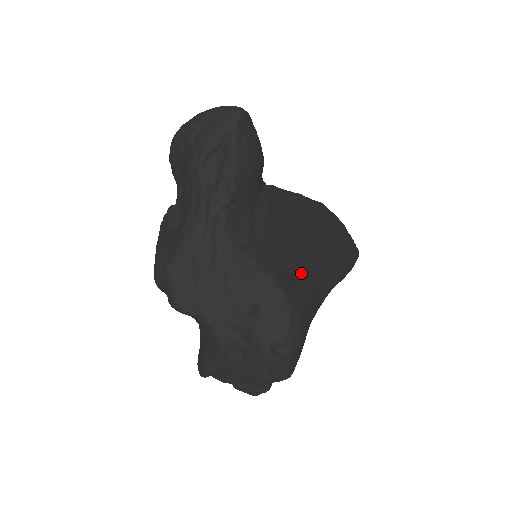
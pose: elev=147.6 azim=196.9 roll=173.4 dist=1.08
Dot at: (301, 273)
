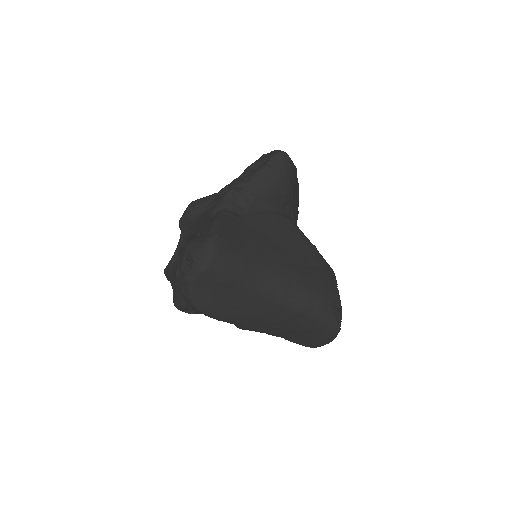
Dot at: (248, 252)
